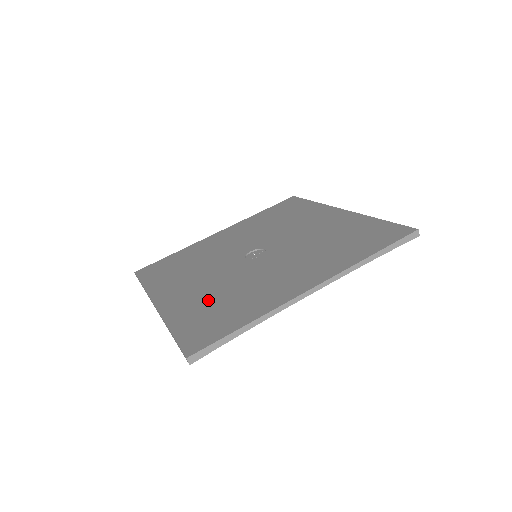
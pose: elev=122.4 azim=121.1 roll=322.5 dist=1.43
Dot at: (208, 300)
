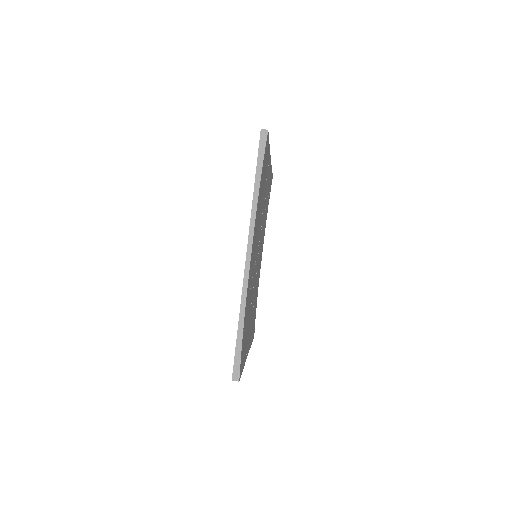
Dot at: occluded
